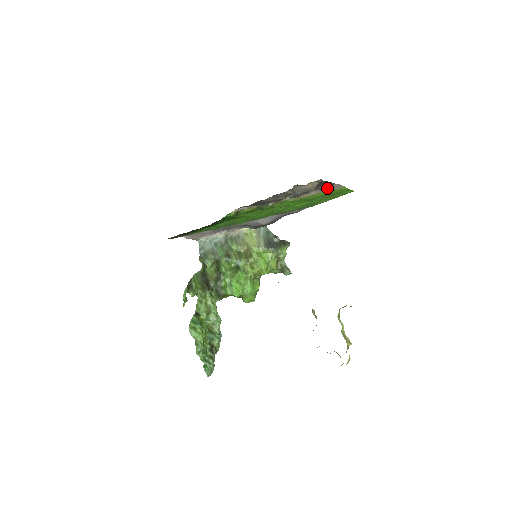
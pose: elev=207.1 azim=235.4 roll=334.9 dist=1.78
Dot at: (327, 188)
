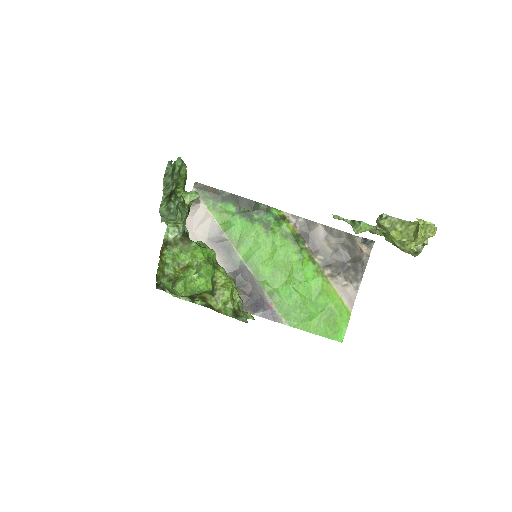
Dot at: (345, 291)
